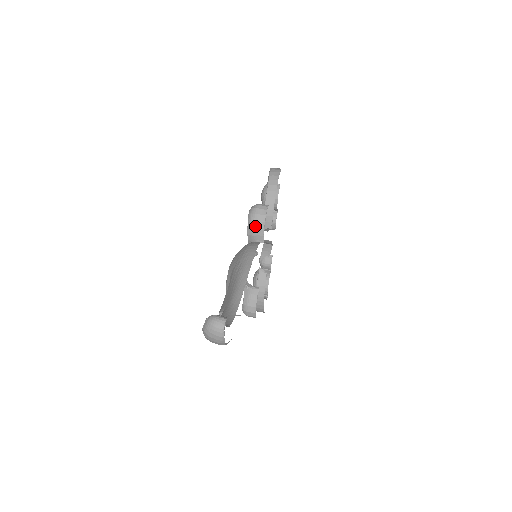
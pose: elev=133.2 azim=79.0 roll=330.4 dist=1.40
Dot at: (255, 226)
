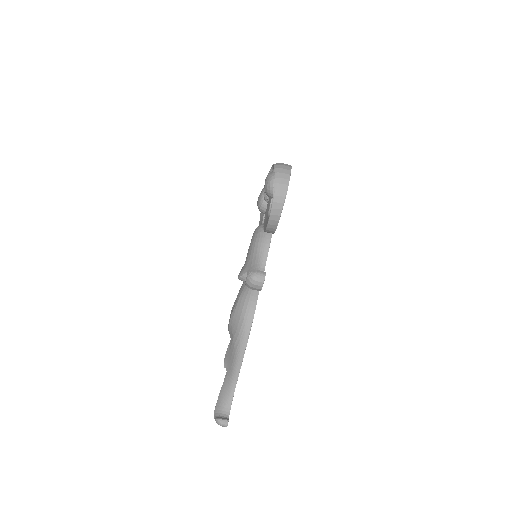
Dot at: (252, 289)
